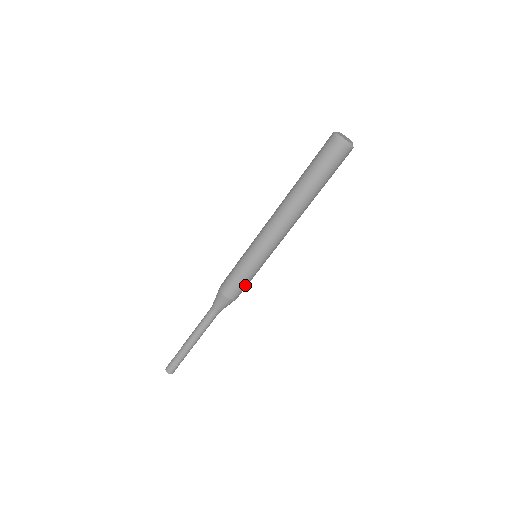
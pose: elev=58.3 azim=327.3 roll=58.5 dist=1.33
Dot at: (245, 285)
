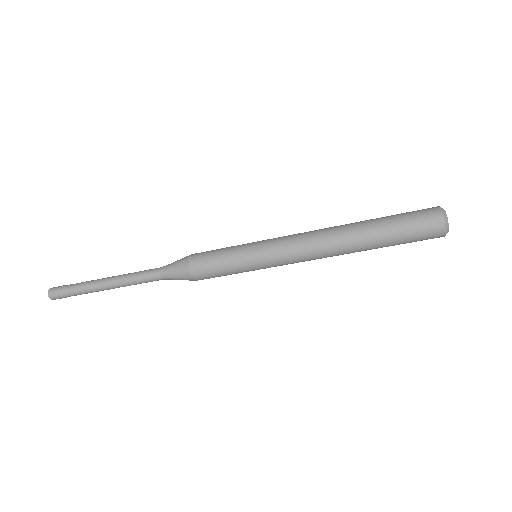
Dot at: occluded
